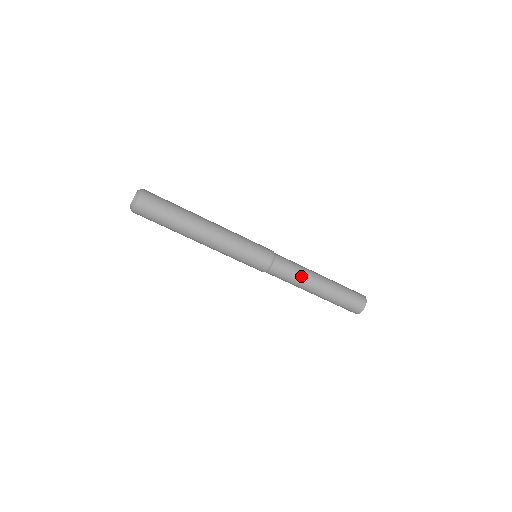
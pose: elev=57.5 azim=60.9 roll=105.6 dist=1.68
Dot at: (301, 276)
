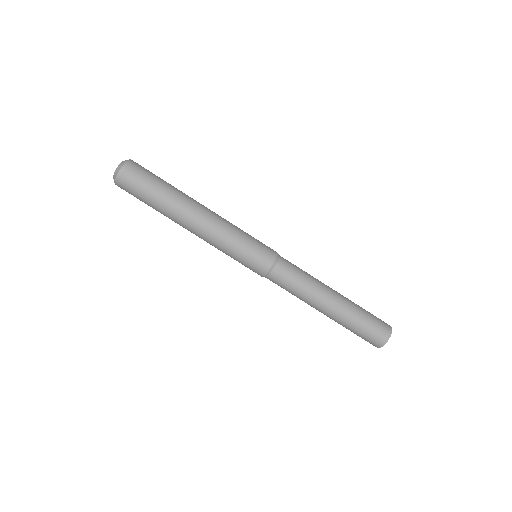
Dot at: (304, 294)
